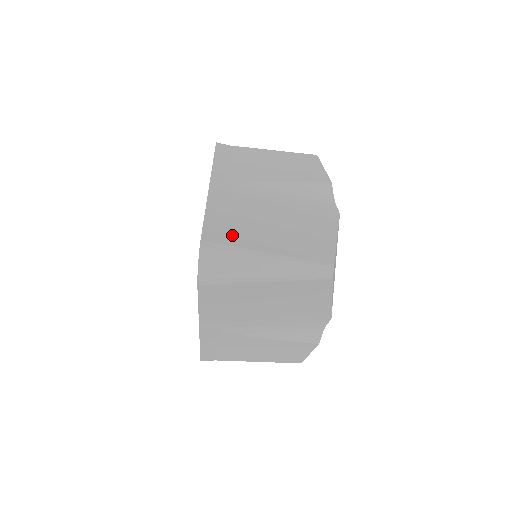
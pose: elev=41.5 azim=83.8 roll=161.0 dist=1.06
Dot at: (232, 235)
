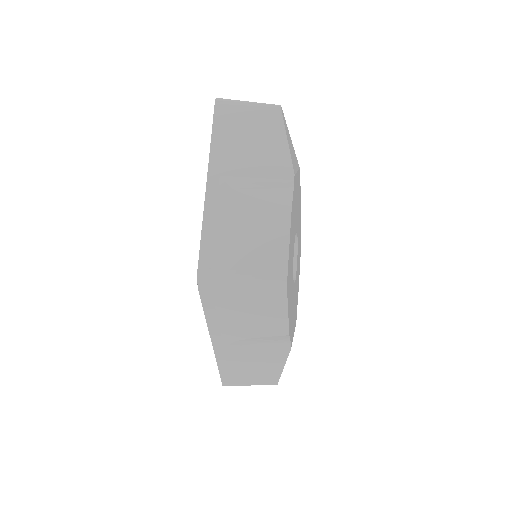
Dot at: (234, 380)
